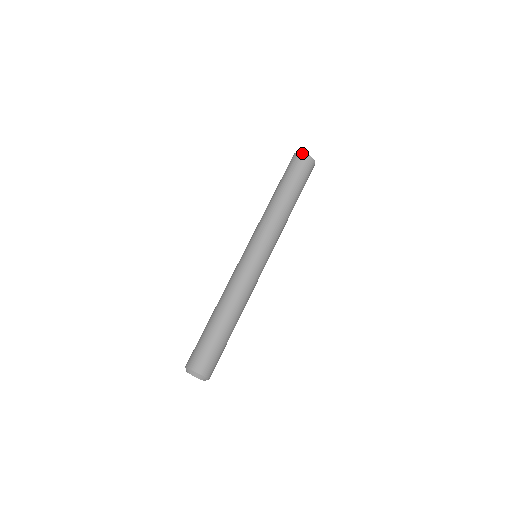
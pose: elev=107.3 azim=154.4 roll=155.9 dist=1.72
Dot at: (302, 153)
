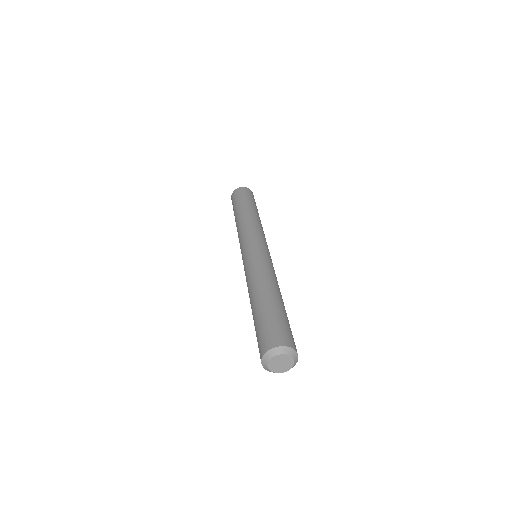
Dot at: (233, 192)
